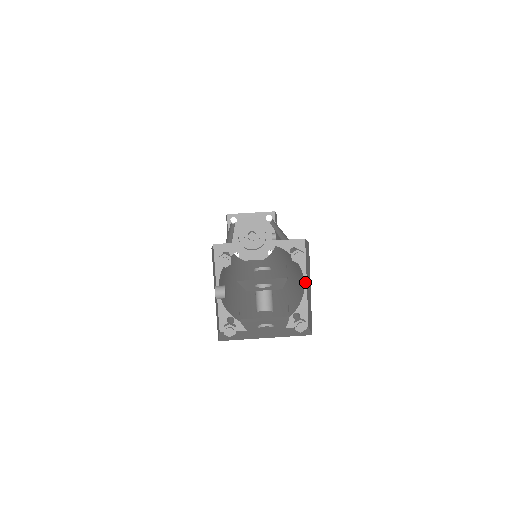
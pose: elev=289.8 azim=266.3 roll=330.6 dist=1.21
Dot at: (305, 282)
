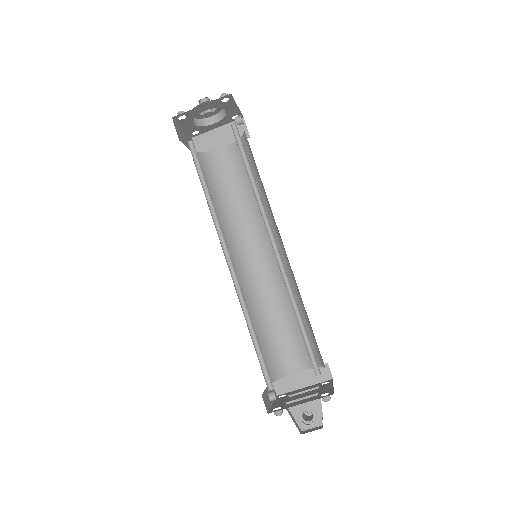
Dot at: occluded
